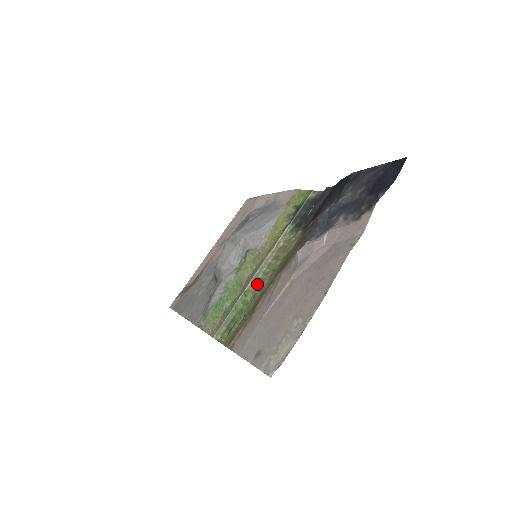
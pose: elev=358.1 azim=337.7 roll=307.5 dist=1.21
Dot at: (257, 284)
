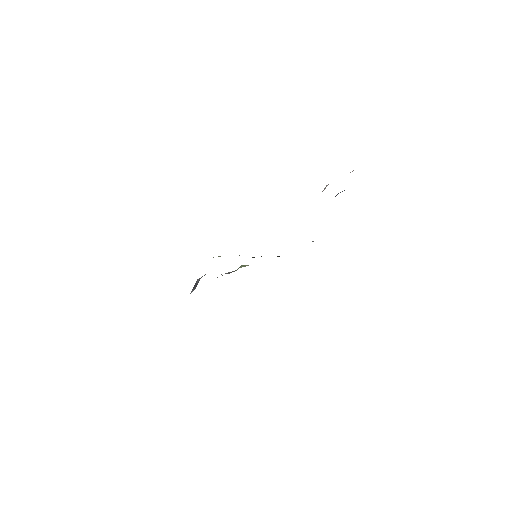
Dot at: occluded
